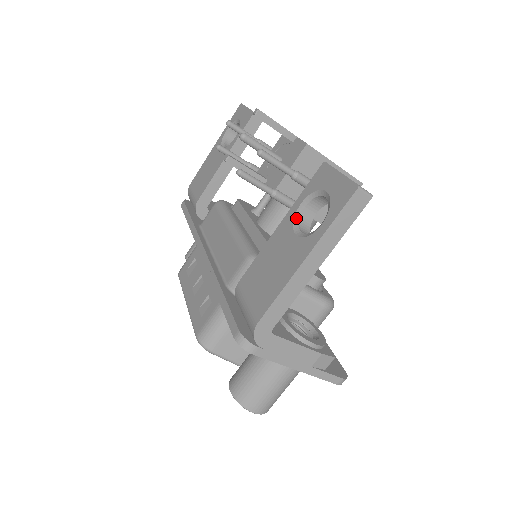
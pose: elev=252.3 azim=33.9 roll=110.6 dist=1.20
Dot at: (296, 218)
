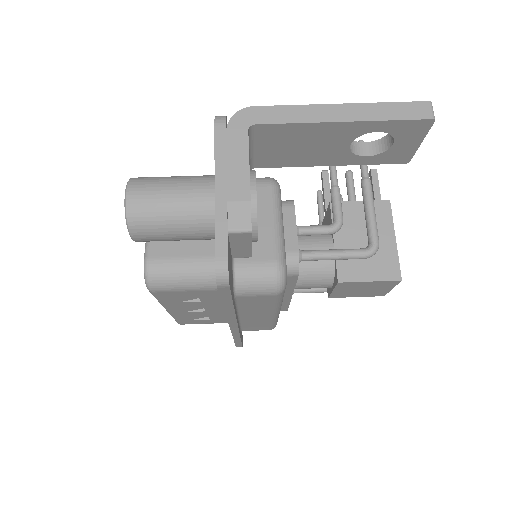
Dot at: occluded
